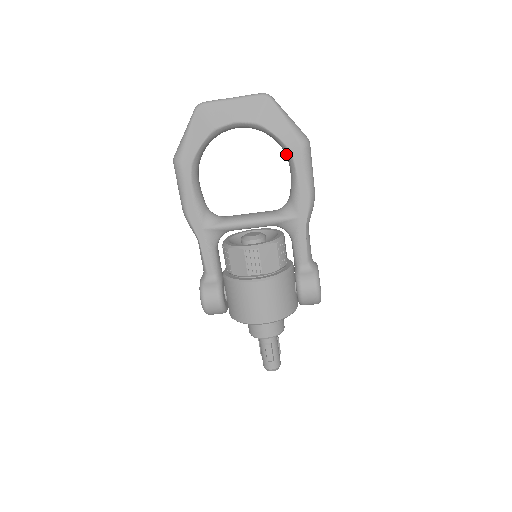
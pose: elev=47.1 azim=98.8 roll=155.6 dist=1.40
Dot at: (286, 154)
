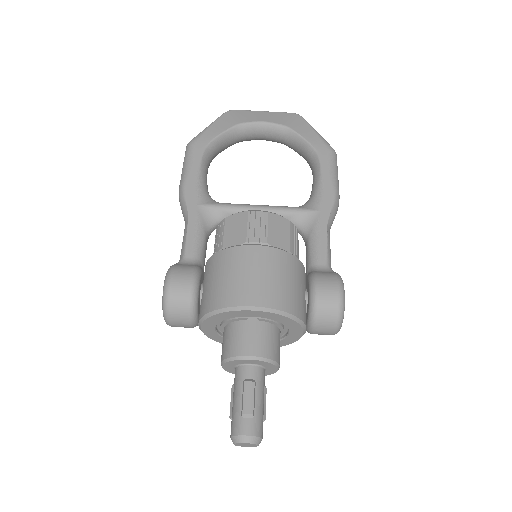
Dot at: (311, 158)
